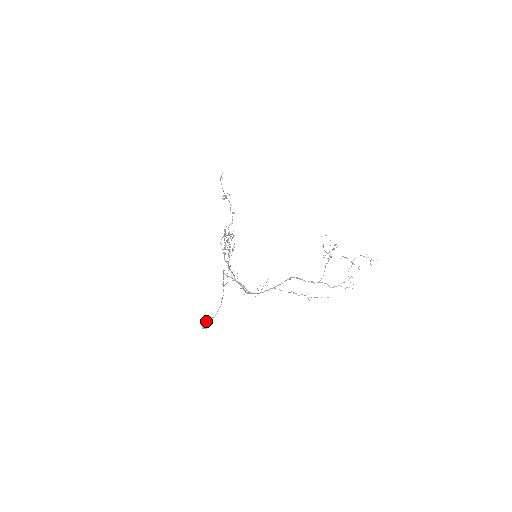
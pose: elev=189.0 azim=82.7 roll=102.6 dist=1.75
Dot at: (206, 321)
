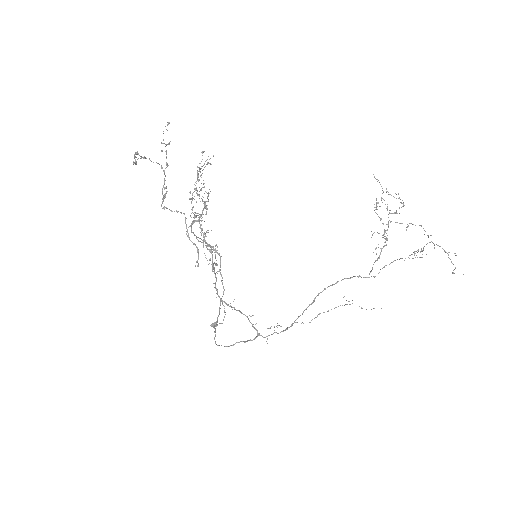
Dot at: (214, 323)
